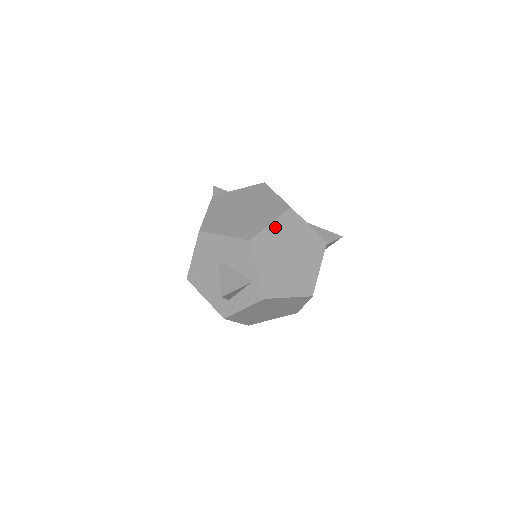
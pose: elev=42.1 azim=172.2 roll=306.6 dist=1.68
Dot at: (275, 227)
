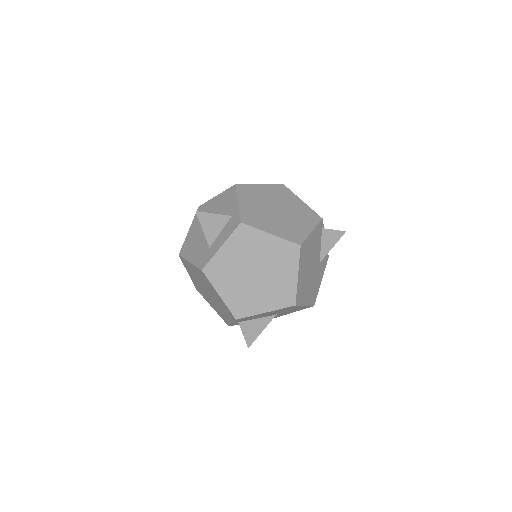
Dot at: (264, 188)
